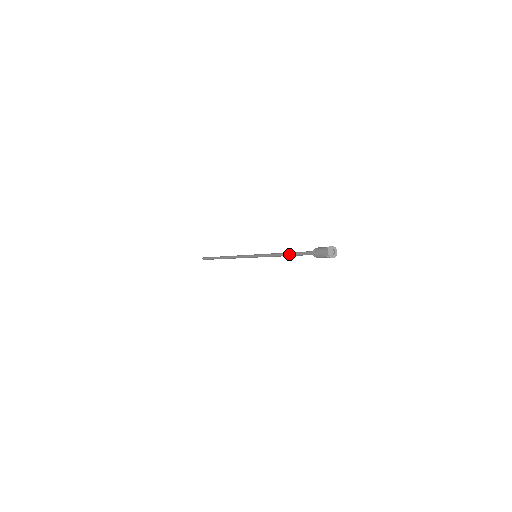
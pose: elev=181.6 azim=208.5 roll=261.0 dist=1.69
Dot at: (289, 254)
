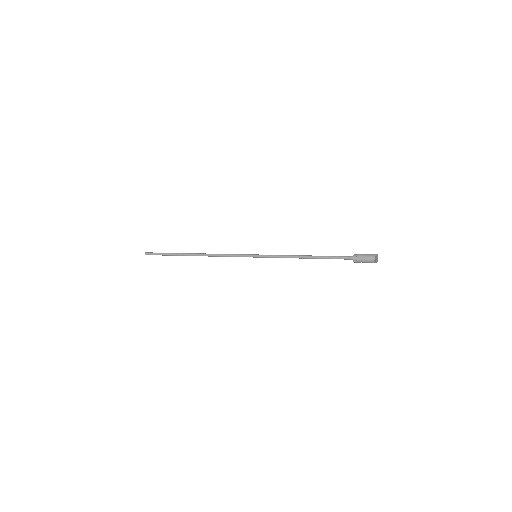
Dot at: (316, 256)
